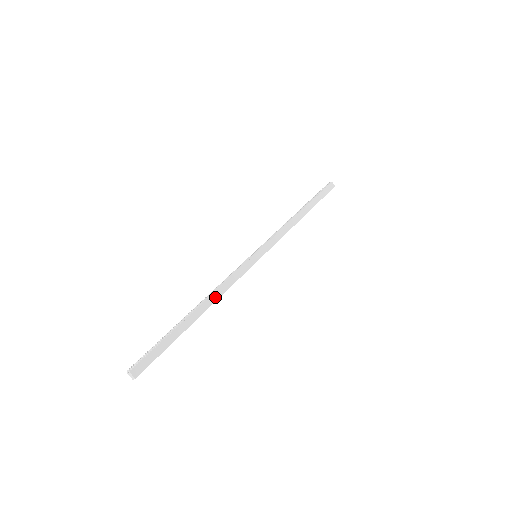
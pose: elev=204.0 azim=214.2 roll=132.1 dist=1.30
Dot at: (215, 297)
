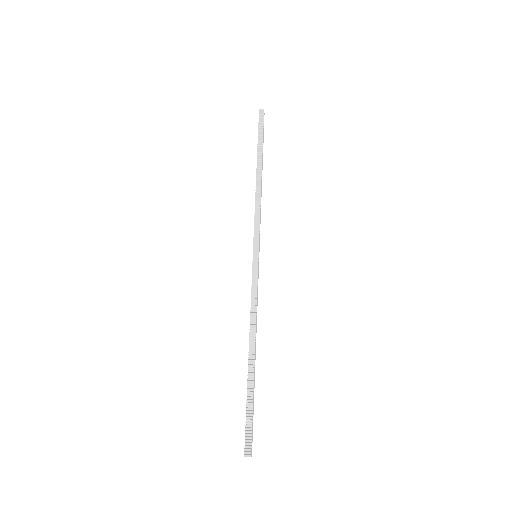
Dot at: (256, 330)
